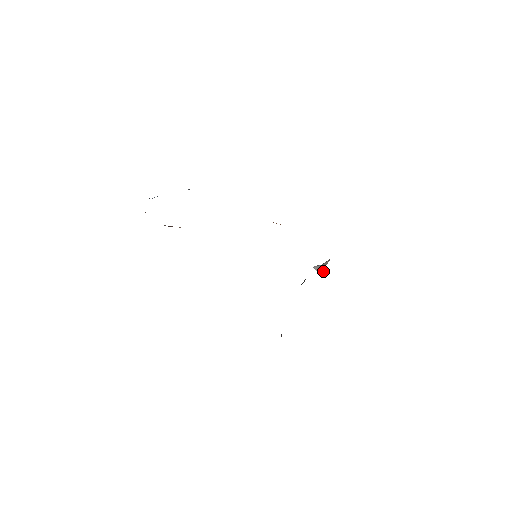
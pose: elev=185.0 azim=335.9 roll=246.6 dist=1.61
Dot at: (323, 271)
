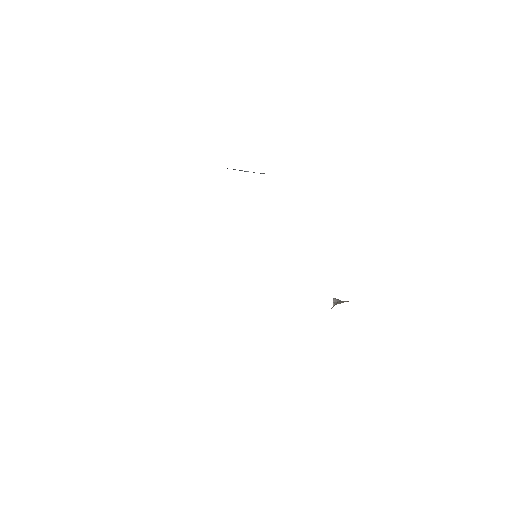
Dot at: occluded
